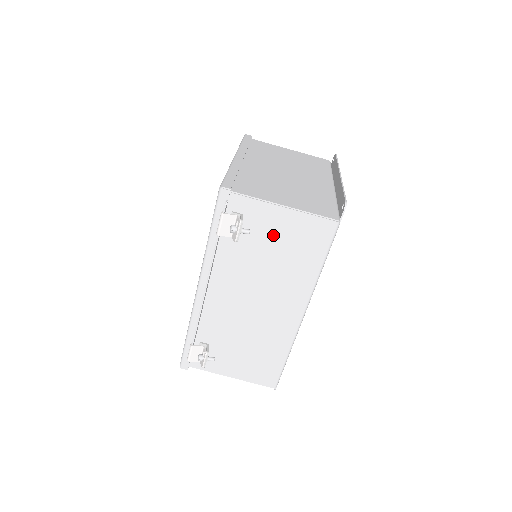
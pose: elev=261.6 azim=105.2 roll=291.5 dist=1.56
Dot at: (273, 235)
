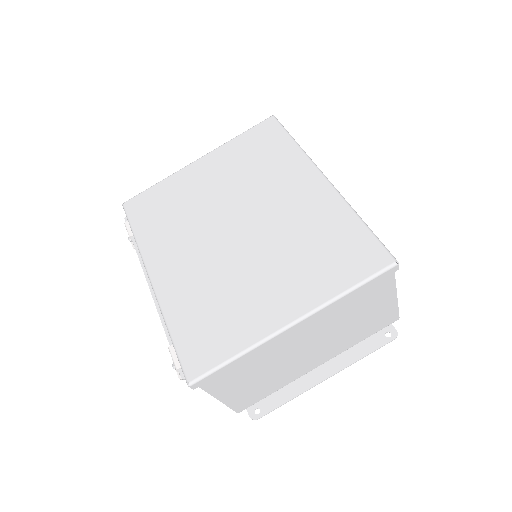
Dot at: occluded
